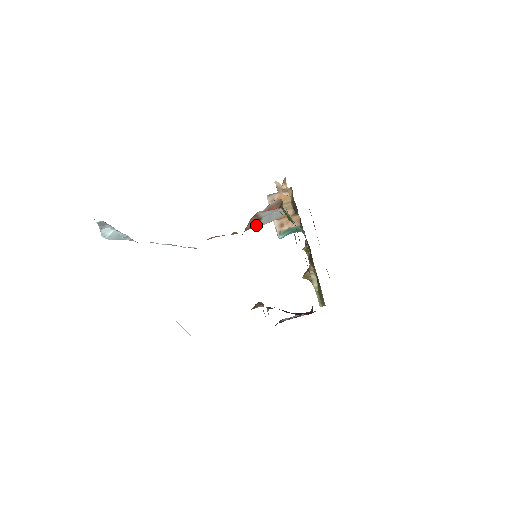
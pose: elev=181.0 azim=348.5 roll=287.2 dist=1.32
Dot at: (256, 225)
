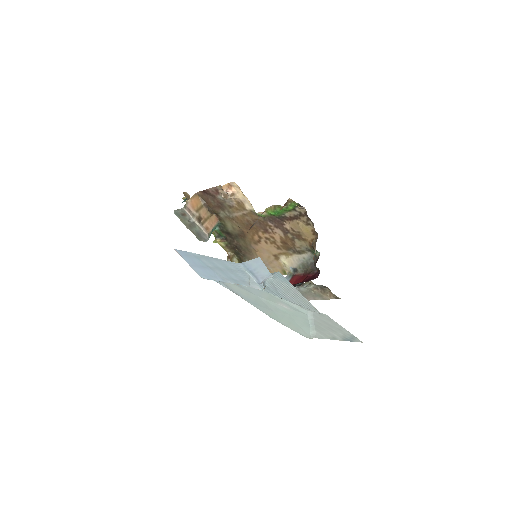
Dot at: occluded
